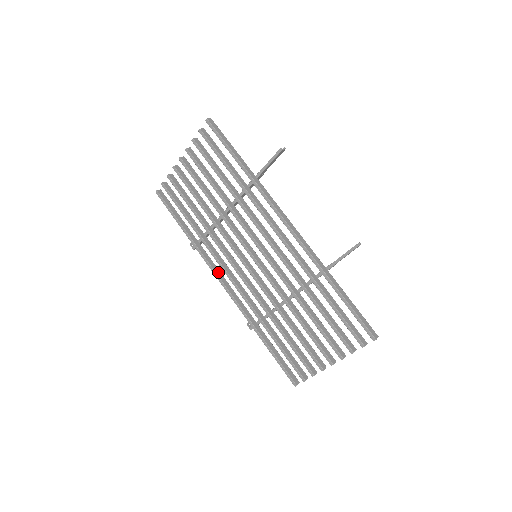
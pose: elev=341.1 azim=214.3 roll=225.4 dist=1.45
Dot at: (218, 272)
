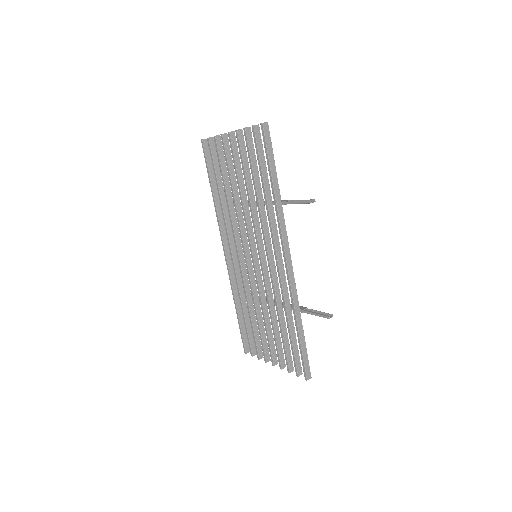
Dot at: (225, 240)
